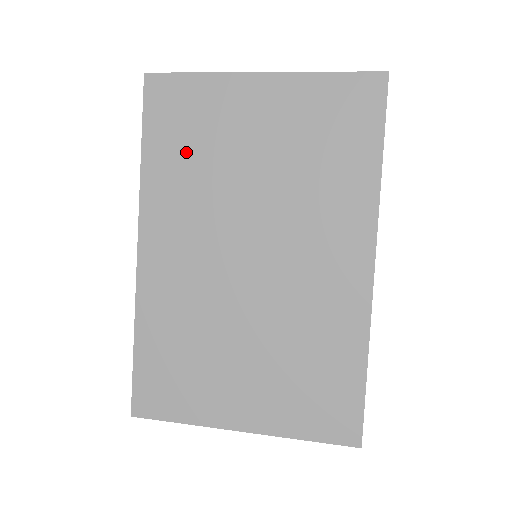
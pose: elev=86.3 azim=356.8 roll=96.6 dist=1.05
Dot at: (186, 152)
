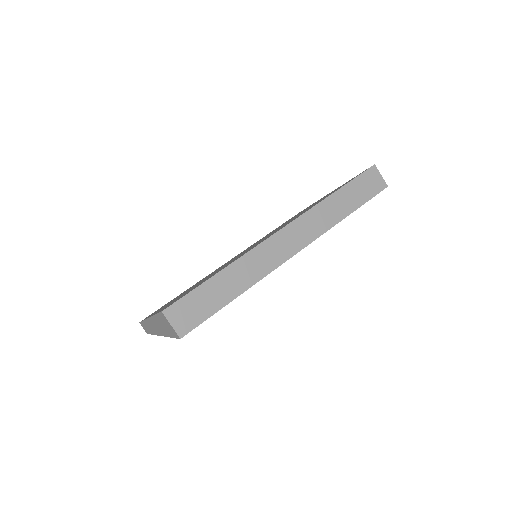
Dot at: occluded
